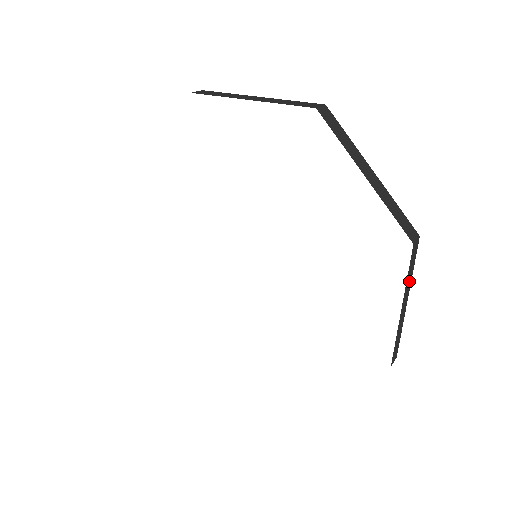
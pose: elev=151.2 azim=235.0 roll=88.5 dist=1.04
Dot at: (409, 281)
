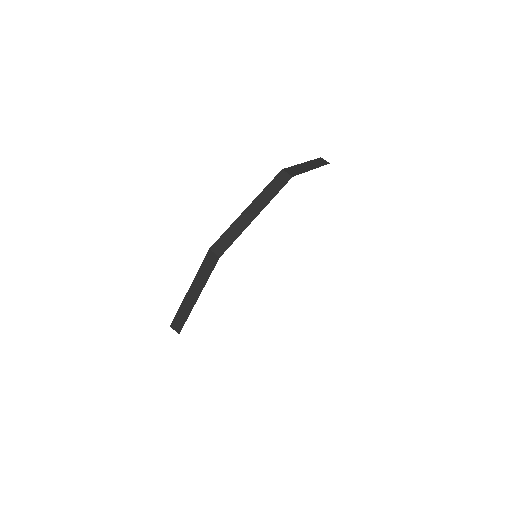
Dot at: (267, 198)
